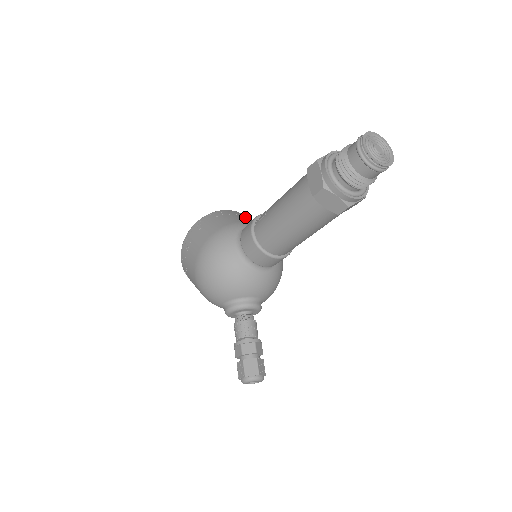
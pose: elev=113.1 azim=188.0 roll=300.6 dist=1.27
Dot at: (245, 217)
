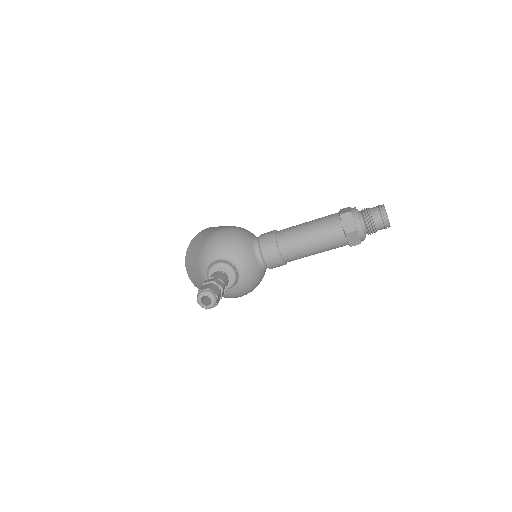
Dot at: occluded
